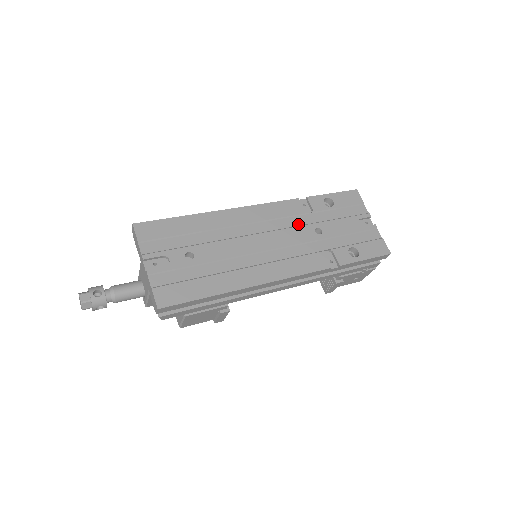
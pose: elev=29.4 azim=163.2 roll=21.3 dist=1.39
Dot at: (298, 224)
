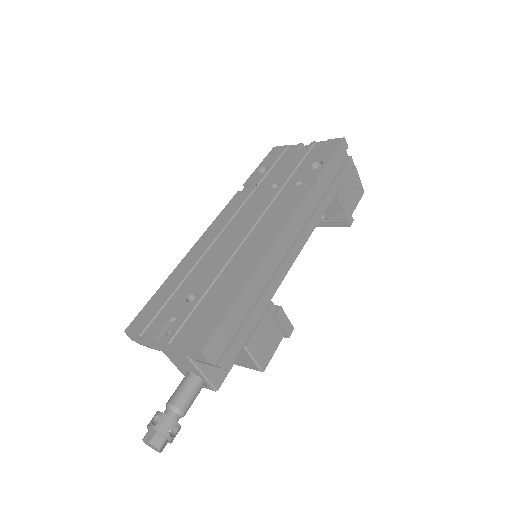
Dot at: (255, 200)
